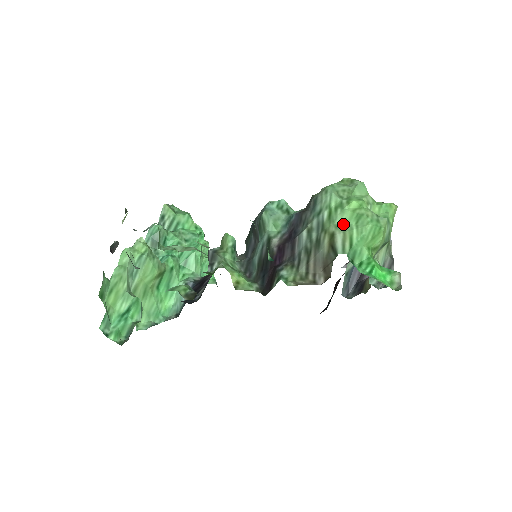
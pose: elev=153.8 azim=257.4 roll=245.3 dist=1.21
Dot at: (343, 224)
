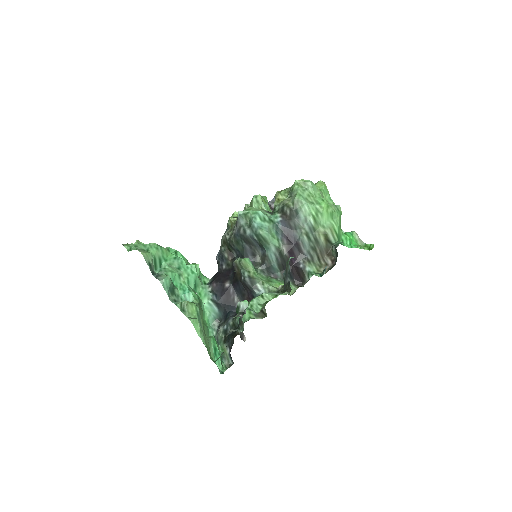
Dot at: (326, 223)
